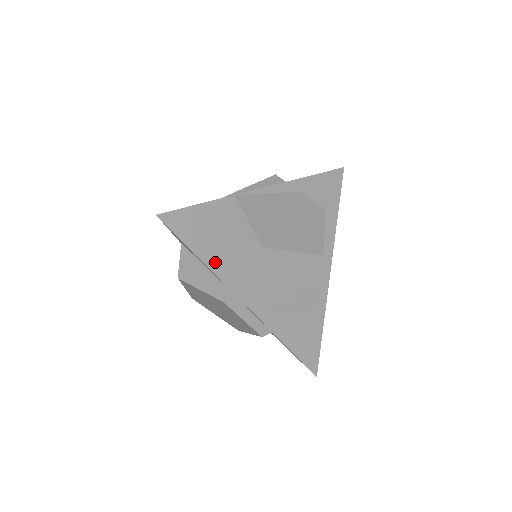
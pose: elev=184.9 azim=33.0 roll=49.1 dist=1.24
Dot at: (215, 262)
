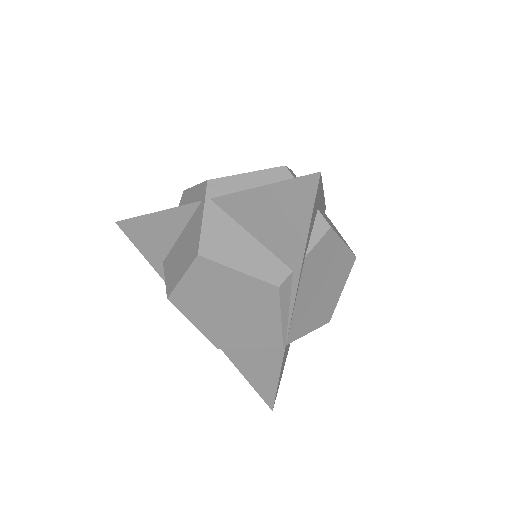
Dot at: occluded
